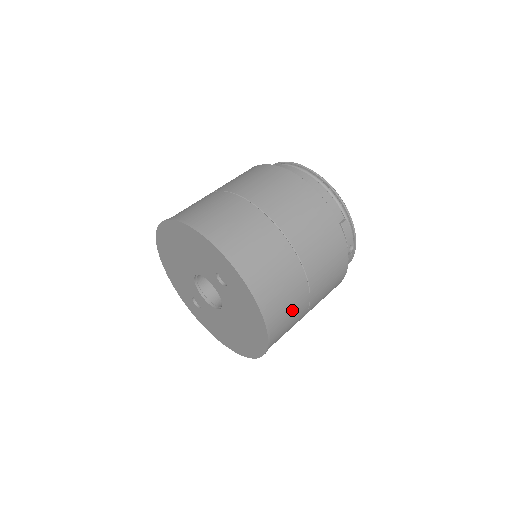
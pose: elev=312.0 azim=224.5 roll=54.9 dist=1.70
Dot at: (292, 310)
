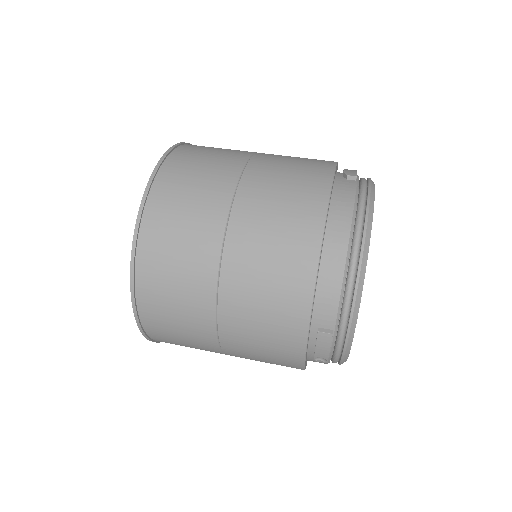
Dot at: (189, 343)
